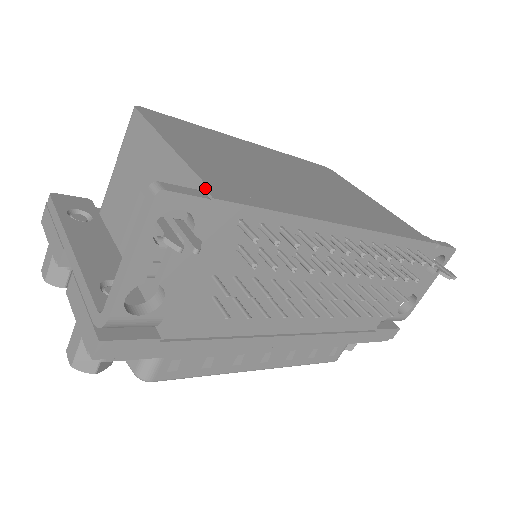
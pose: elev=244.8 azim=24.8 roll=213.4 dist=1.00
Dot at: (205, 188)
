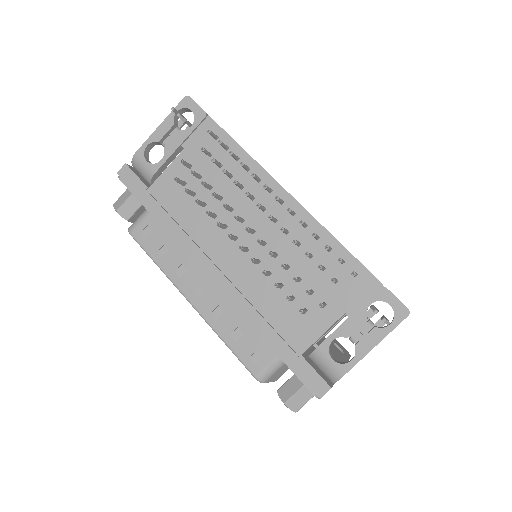
Dot at: occluded
